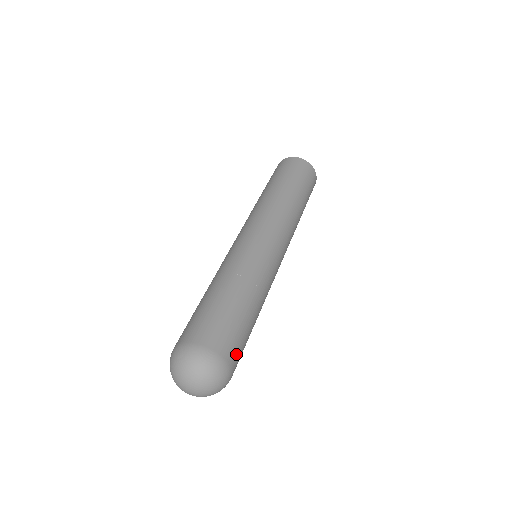
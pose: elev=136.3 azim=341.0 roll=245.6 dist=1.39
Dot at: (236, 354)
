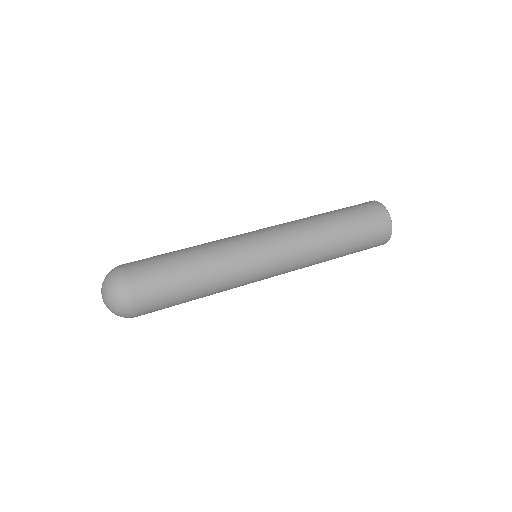
Dot at: (145, 291)
